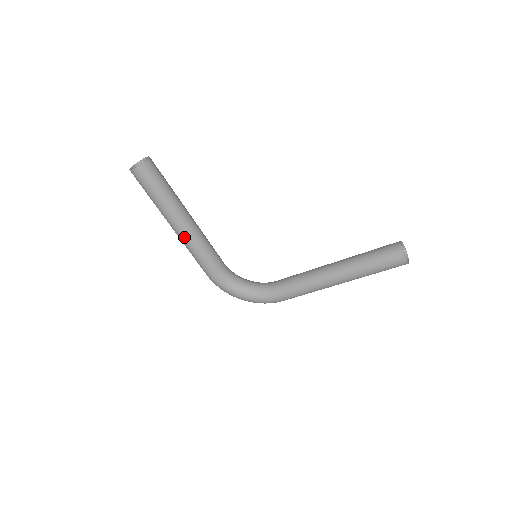
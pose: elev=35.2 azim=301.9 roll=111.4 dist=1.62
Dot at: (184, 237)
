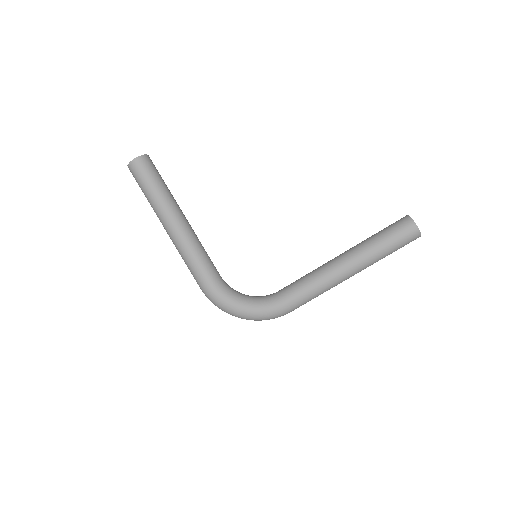
Dot at: (178, 235)
